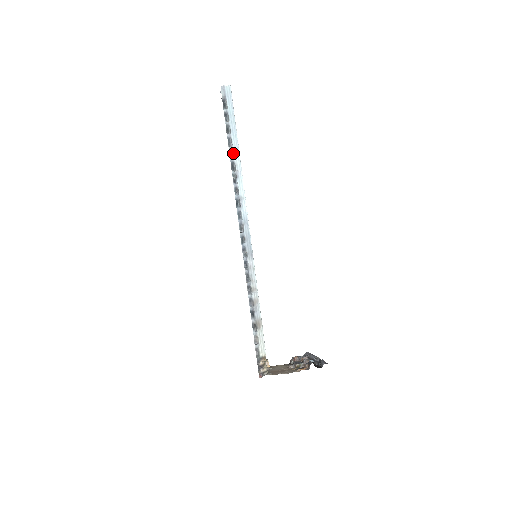
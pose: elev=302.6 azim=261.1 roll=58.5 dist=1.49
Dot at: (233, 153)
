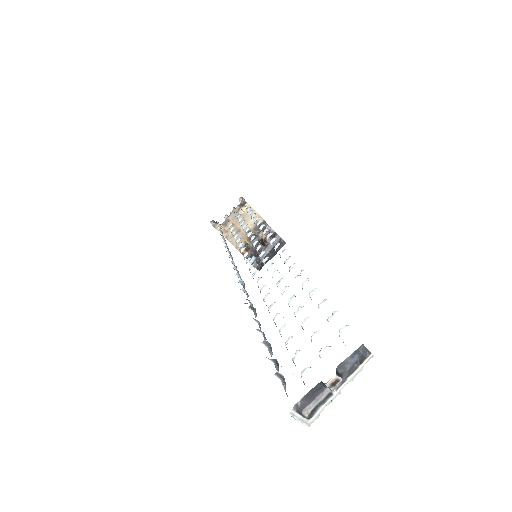
Dot at: occluded
